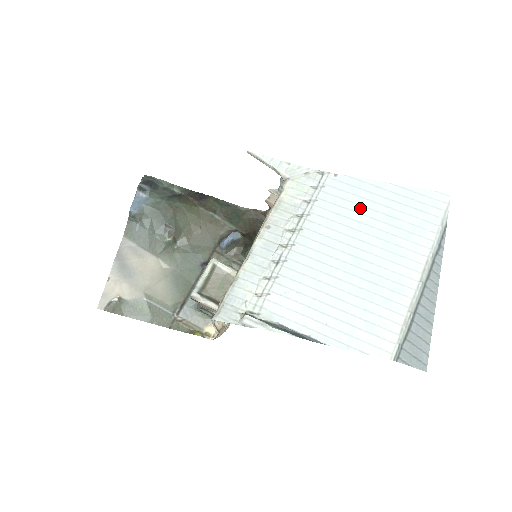
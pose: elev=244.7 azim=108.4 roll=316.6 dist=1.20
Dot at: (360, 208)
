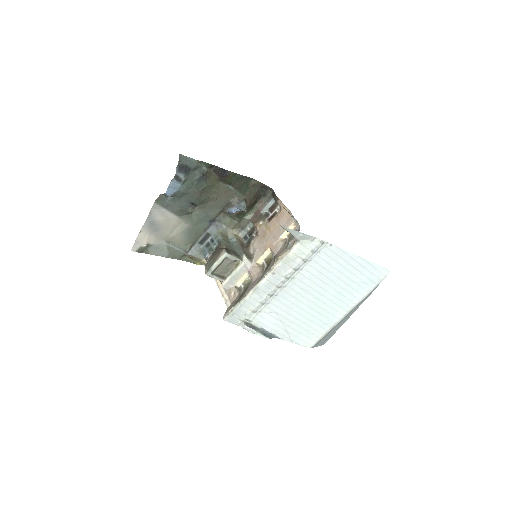
Dot at: (335, 271)
